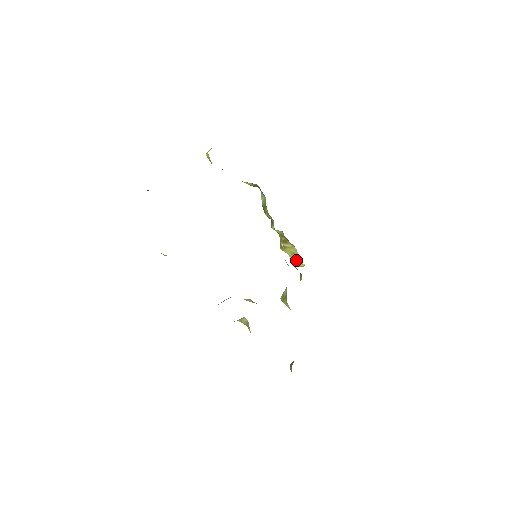
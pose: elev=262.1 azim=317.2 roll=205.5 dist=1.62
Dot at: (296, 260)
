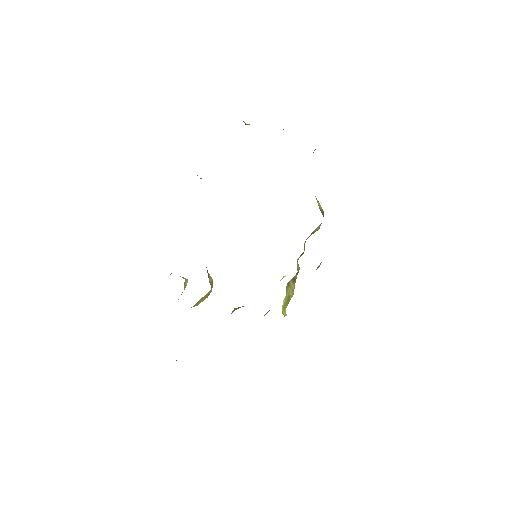
Dot at: (285, 304)
